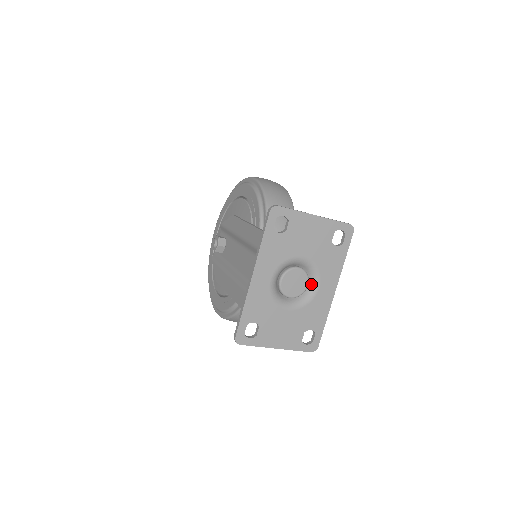
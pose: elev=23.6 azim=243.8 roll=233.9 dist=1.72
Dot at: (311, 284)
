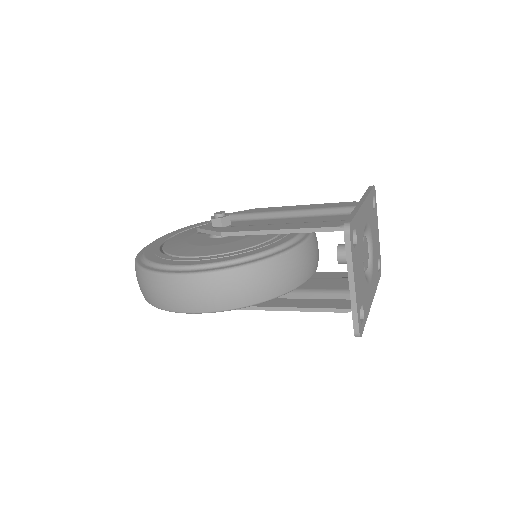
Dot at: (366, 273)
